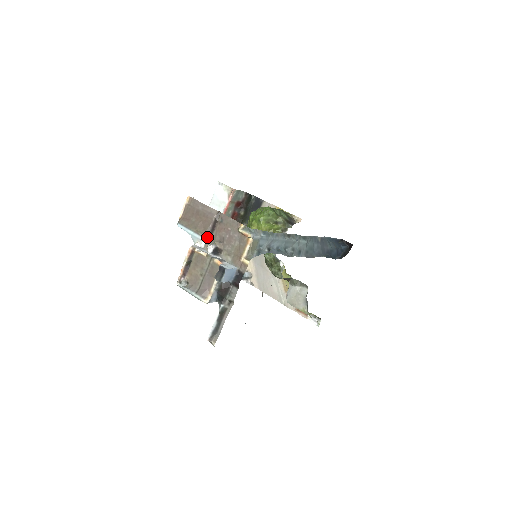
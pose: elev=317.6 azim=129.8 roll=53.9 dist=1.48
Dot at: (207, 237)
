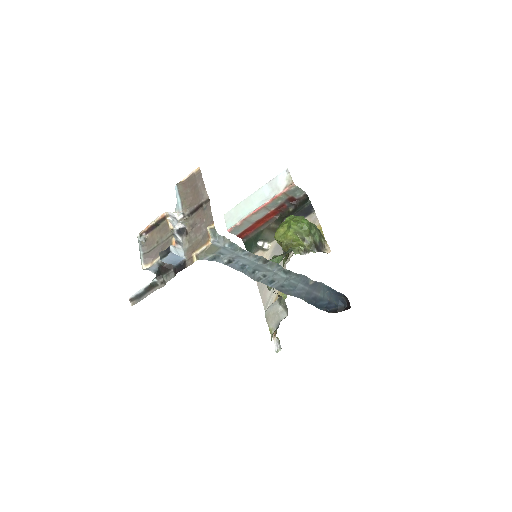
Dot at: (187, 213)
